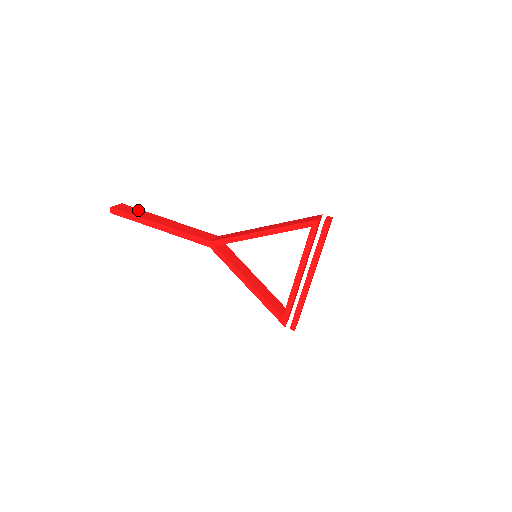
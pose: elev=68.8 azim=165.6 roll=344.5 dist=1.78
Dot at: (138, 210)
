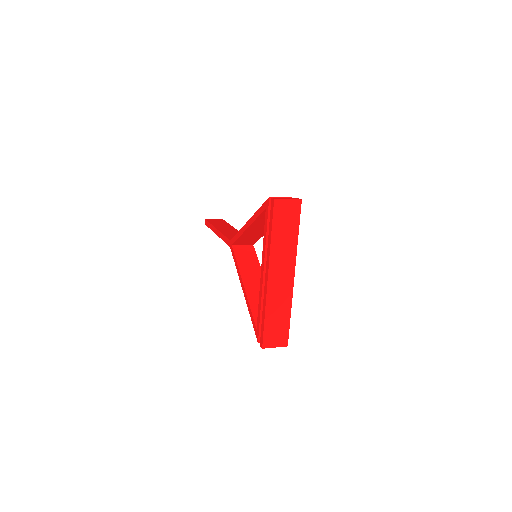
Dot at: (224, 222)
